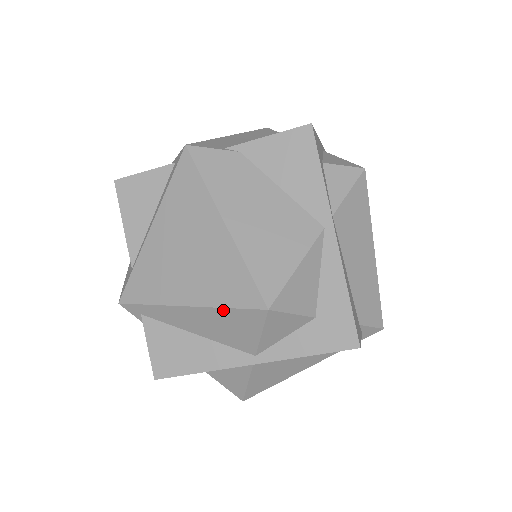
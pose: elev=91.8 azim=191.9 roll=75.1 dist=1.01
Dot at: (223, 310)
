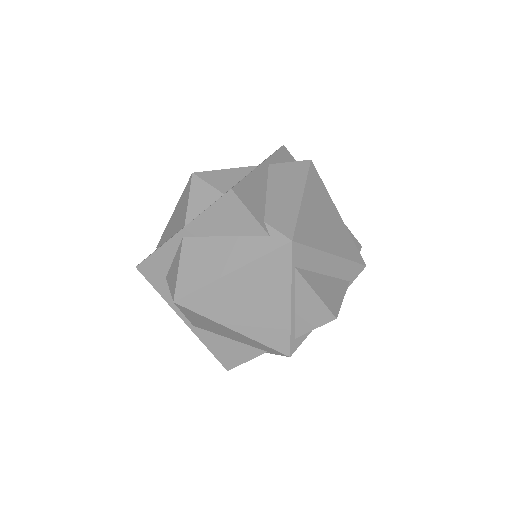
Dot at: (181, 197)
